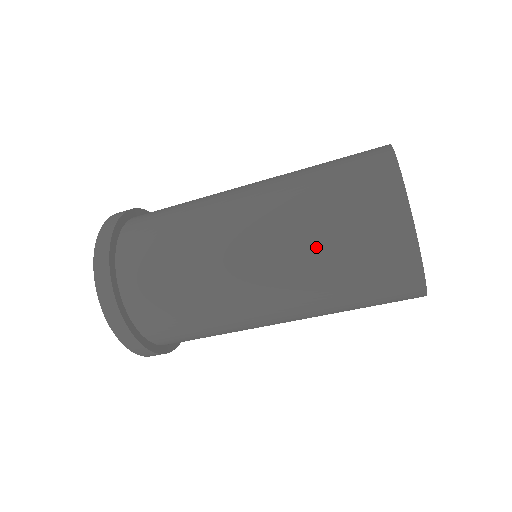
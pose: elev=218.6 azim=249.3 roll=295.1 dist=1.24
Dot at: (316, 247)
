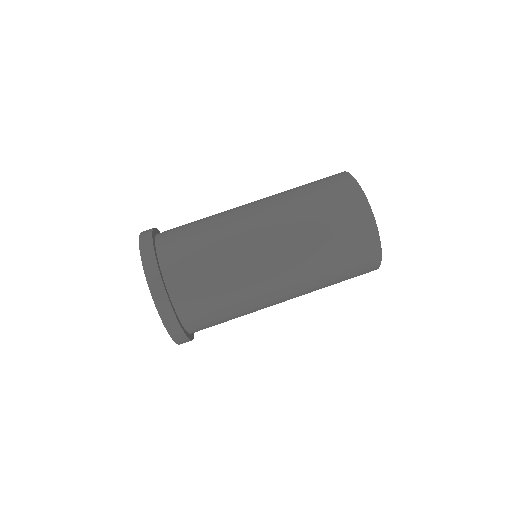
Dot at: (301, 204)
